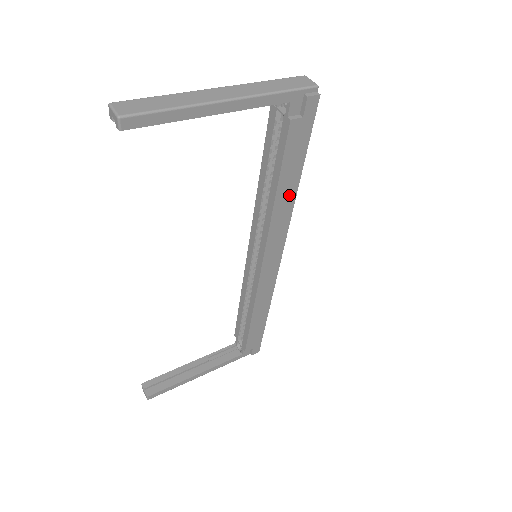
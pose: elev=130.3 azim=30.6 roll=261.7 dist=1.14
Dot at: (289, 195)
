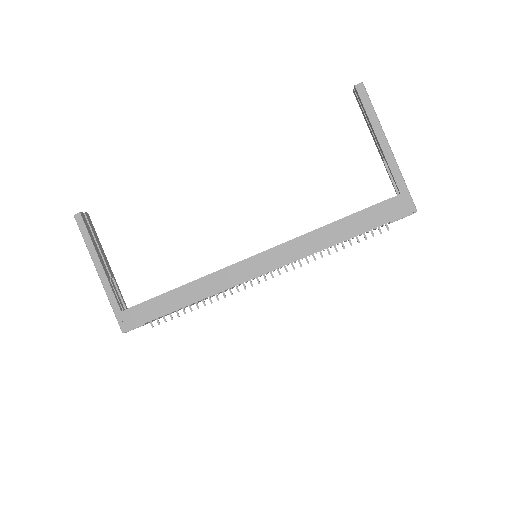
Dot at: (330, 239)
